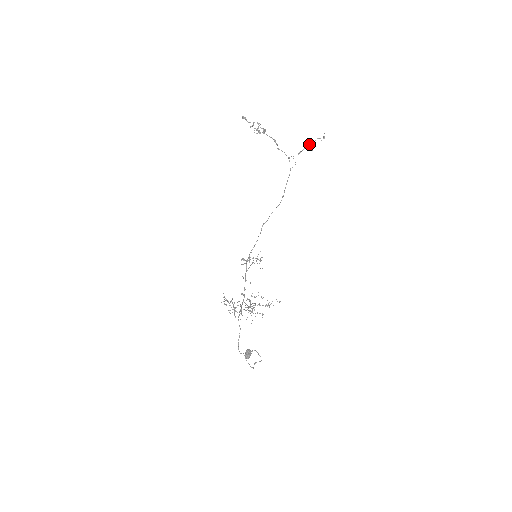
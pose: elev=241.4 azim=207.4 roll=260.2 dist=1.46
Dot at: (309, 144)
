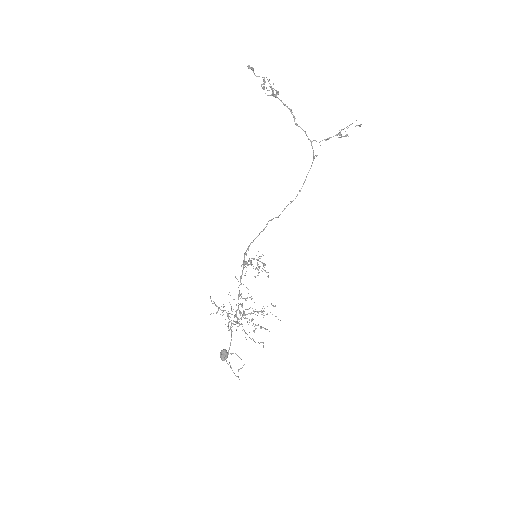
Dot at: (341, 130)
